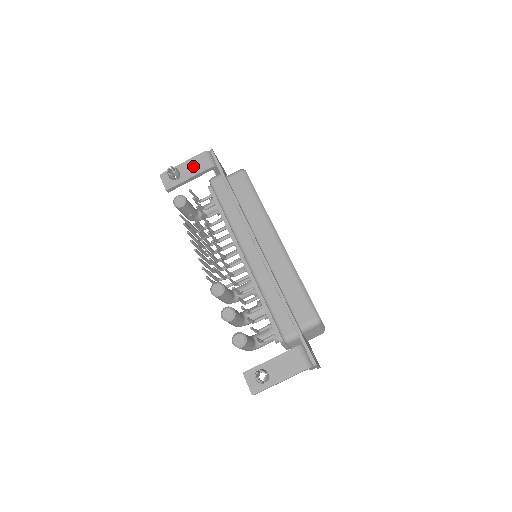
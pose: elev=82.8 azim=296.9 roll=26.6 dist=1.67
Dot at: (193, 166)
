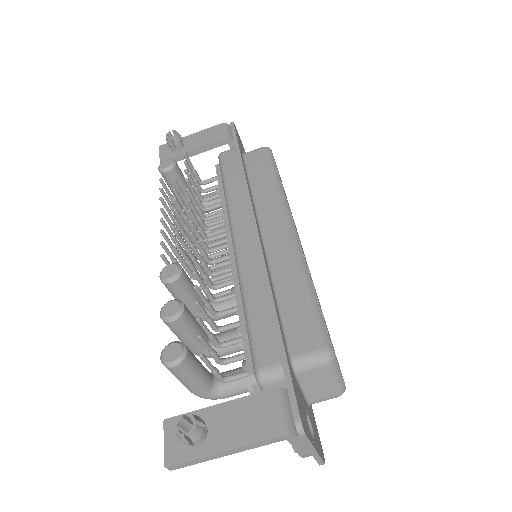
Dot at: (203, 137)
